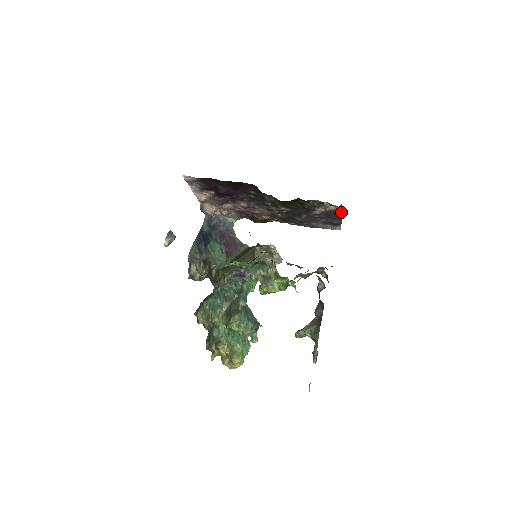
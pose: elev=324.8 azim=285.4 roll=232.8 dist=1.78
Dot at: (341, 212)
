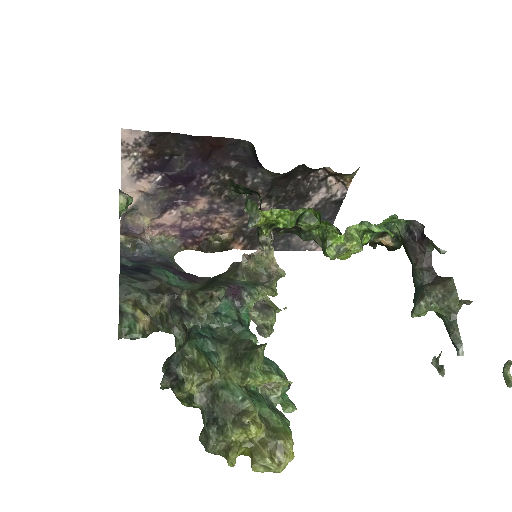
Dot at: (345, 196)
